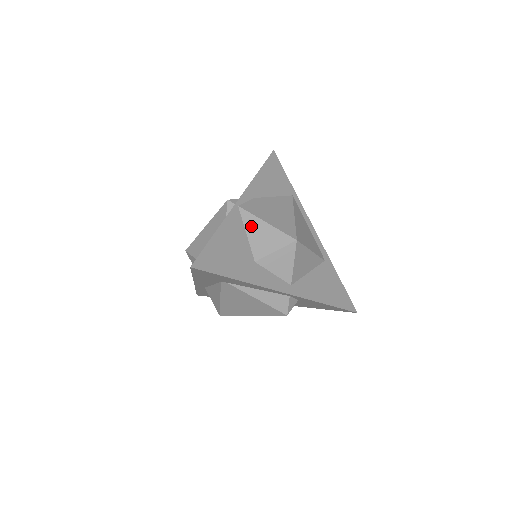
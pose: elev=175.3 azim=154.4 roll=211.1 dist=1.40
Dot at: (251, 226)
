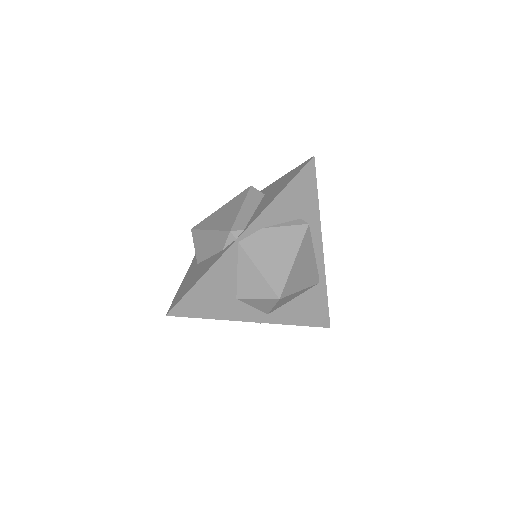
Dot at: (244, 267)
